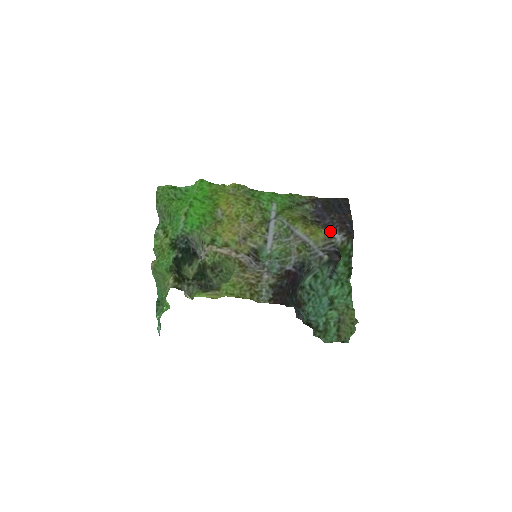
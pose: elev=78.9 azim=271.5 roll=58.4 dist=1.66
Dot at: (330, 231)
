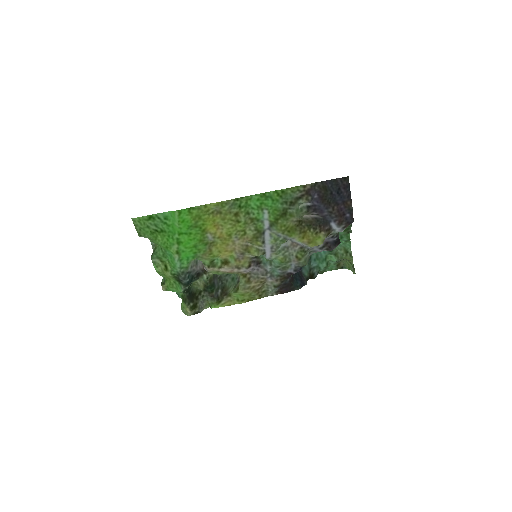
Dot at: (328, 228)
